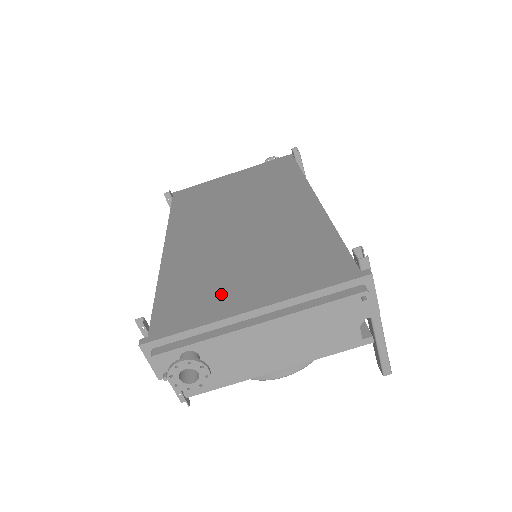
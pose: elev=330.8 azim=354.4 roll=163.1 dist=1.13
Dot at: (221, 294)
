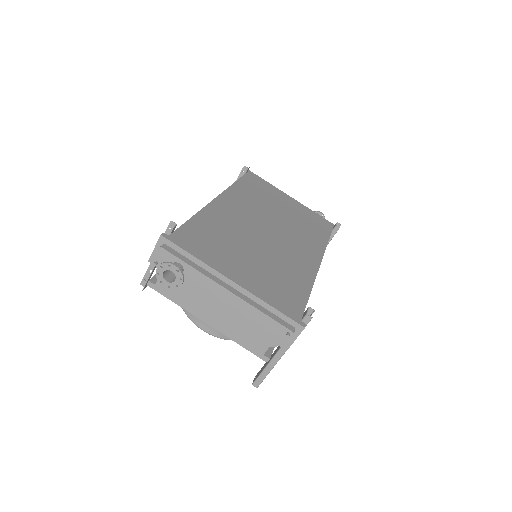
Dot at: (224, 256)
